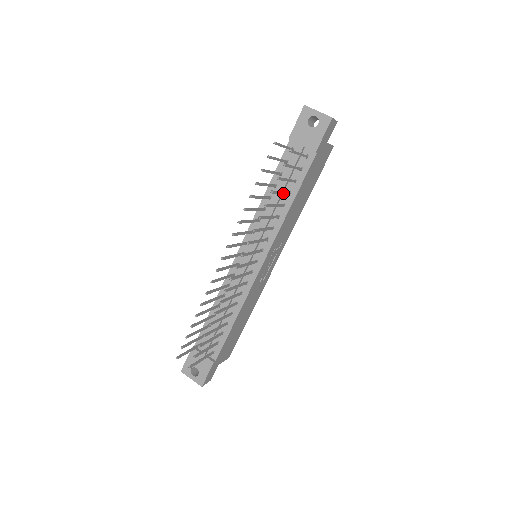
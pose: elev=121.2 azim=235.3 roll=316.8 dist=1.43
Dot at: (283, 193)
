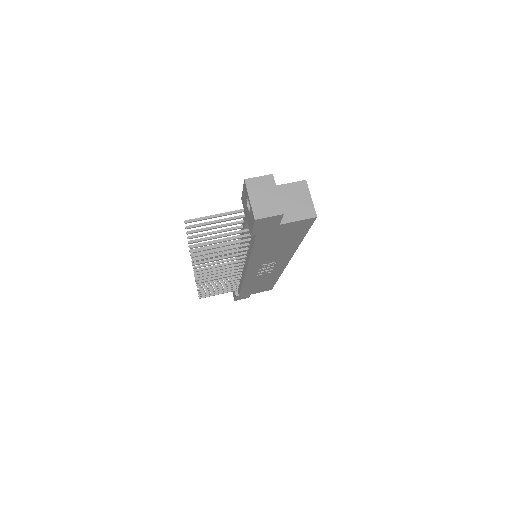
Dot at: (226, 250)
